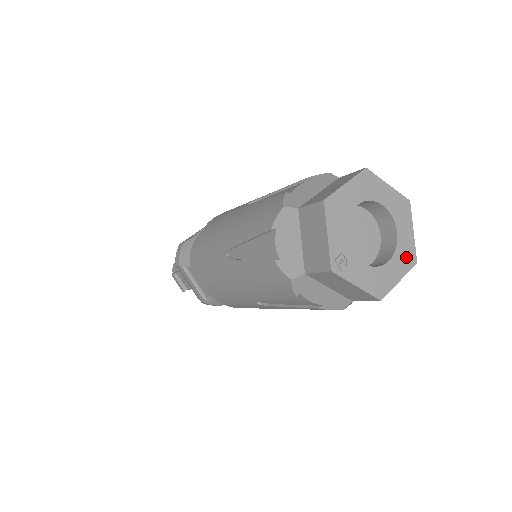
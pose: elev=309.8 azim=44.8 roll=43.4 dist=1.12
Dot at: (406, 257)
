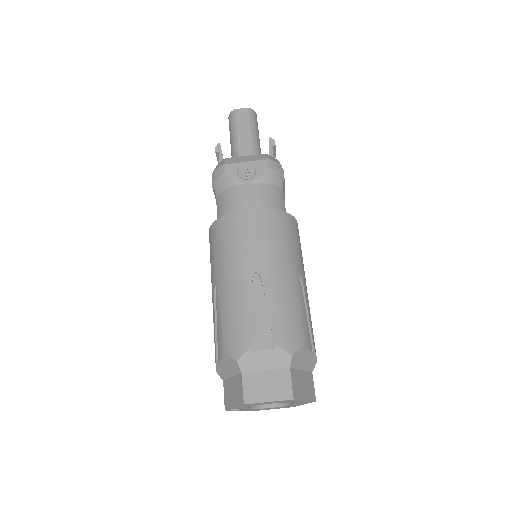
Dot at: (287, 407)
